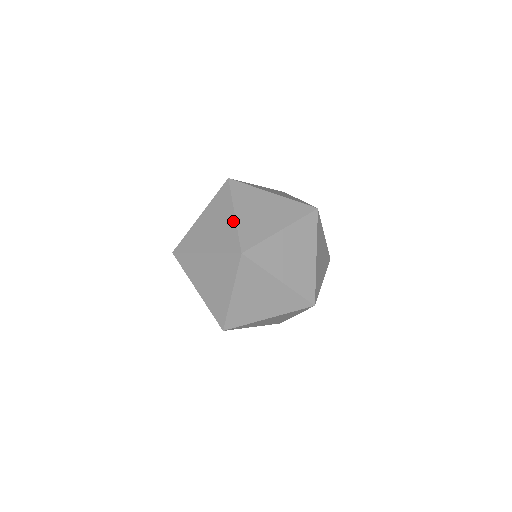
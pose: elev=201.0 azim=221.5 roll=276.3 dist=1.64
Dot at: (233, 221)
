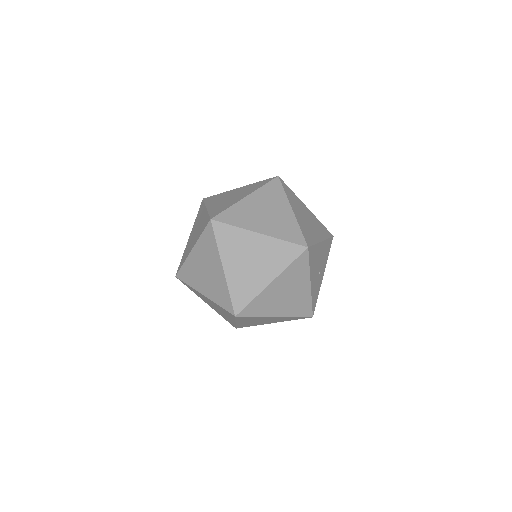
Dot at: (238, 200)
